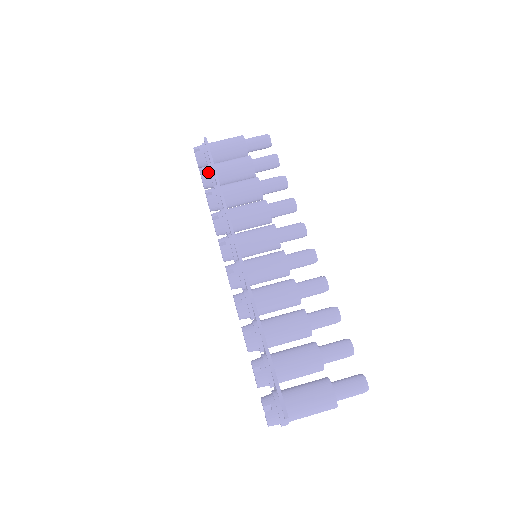
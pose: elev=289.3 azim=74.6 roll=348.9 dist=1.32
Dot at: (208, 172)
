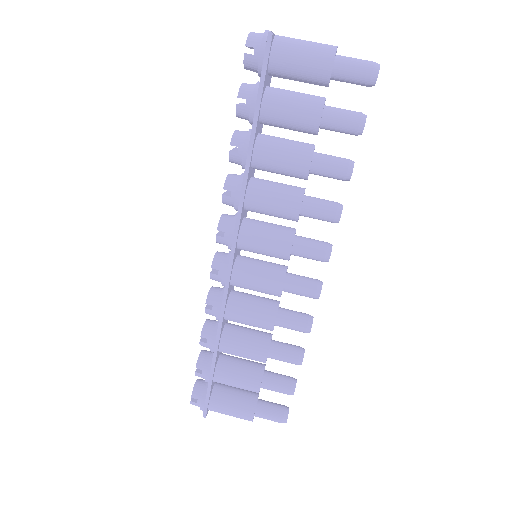
Dot at: (248, 108)
